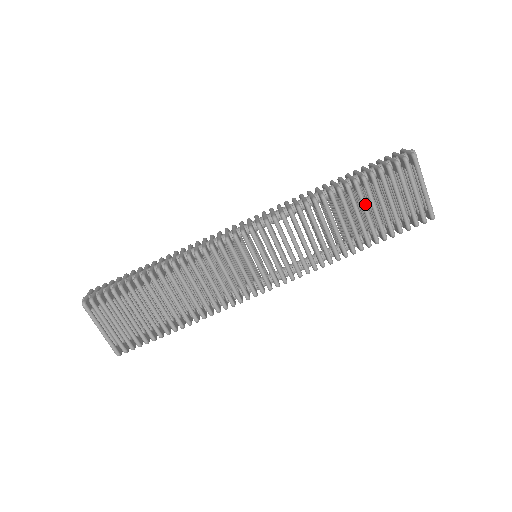
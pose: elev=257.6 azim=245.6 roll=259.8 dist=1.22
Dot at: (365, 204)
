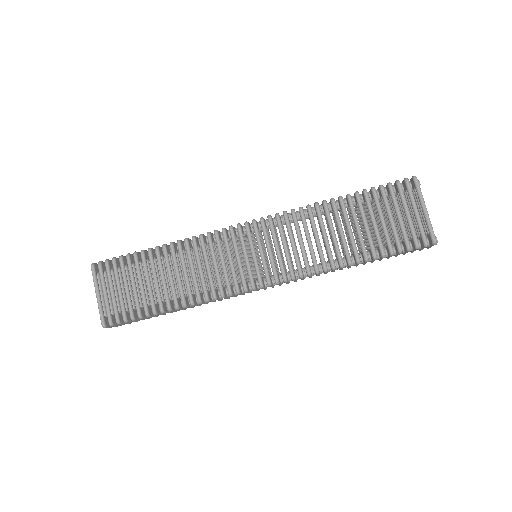
Dot at: (364, 215)
